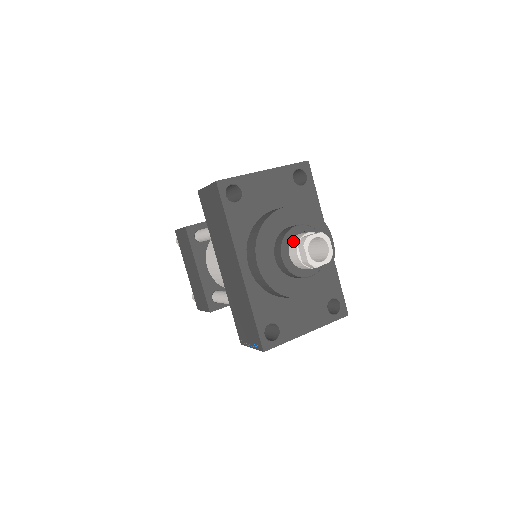
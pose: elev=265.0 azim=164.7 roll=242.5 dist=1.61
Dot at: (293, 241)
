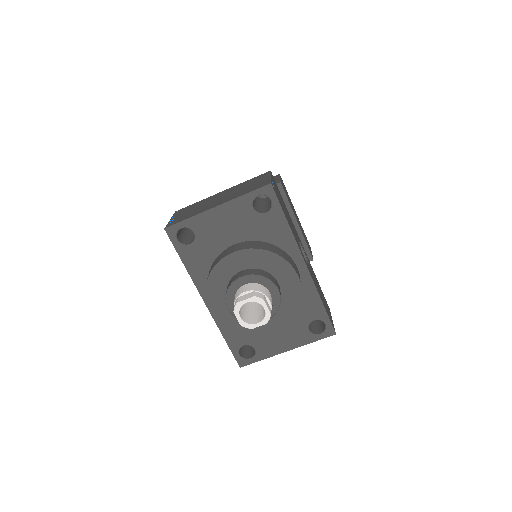
Dot at: (235, 295)
